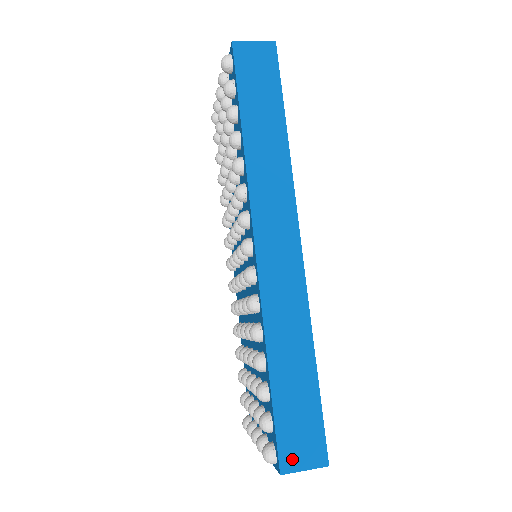
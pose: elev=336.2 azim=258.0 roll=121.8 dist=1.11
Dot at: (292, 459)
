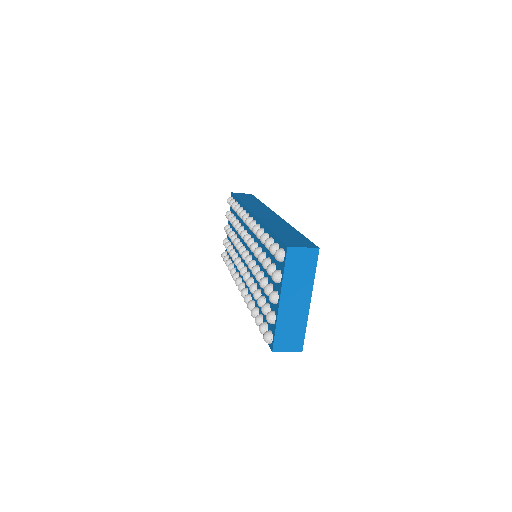
Dot at: (294, 244)
